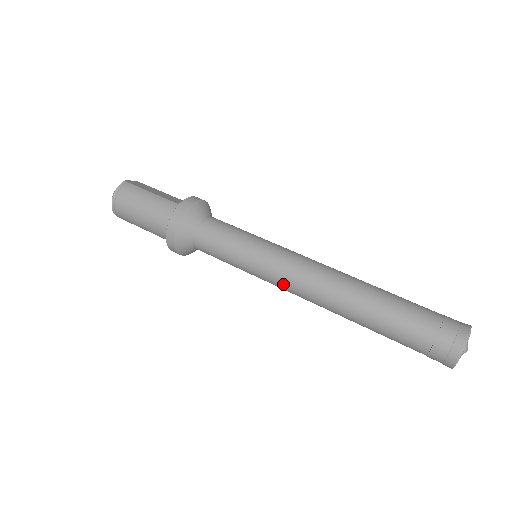
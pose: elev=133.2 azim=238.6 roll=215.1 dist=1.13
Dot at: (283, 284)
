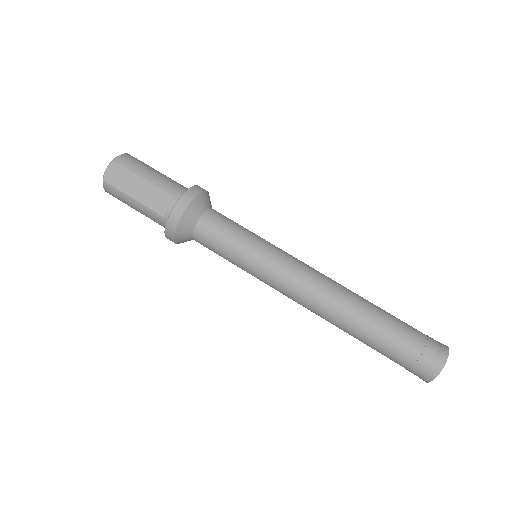
Dot at: occluded
